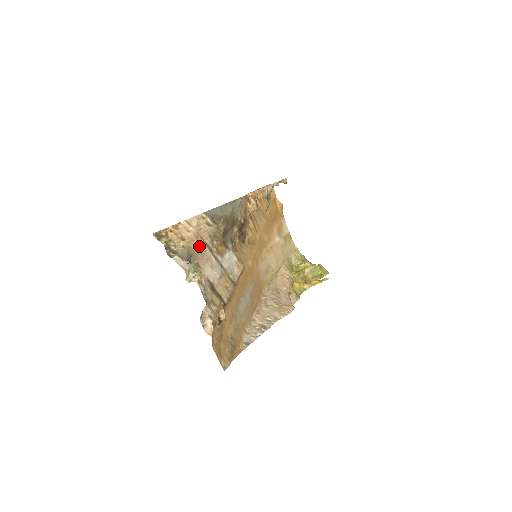
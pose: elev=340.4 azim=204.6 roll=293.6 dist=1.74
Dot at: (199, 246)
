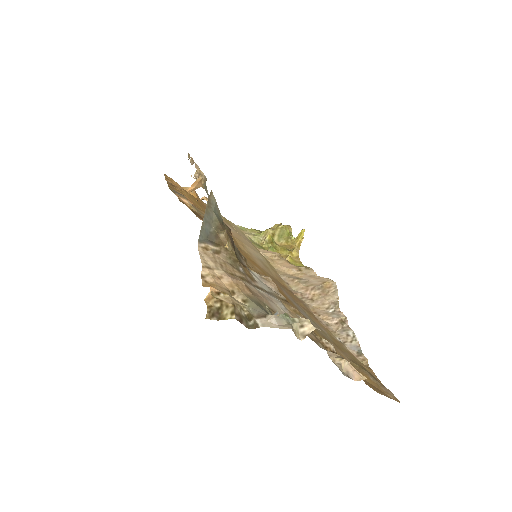
Dot at: (246, 286)
